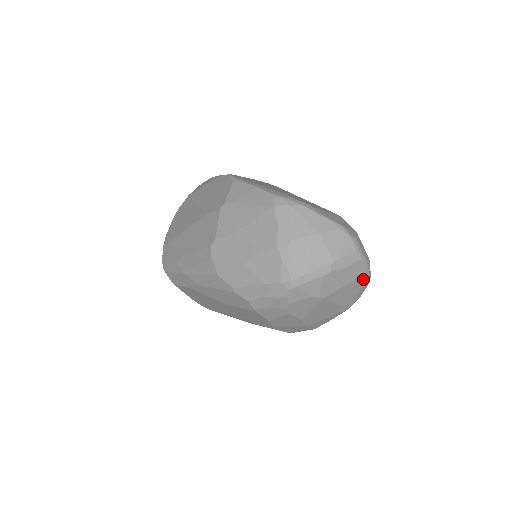
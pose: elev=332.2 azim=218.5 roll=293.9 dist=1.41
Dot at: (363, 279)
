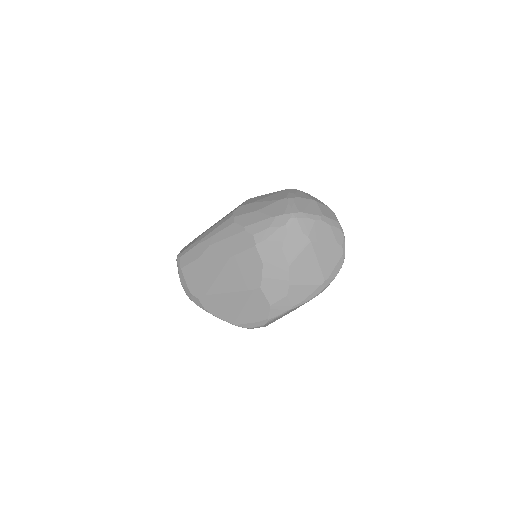
Dot at: (340, 250)
